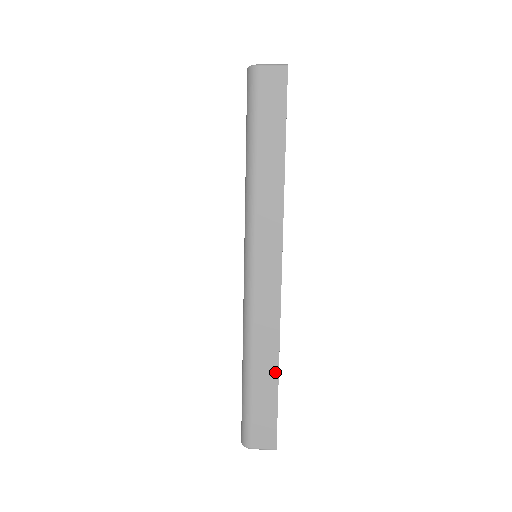
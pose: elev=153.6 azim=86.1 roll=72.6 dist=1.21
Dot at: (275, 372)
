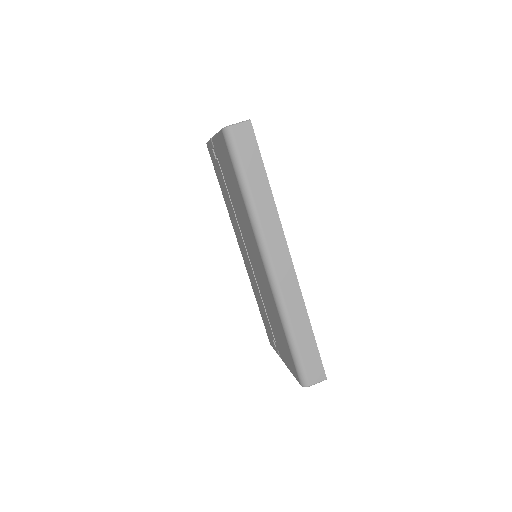
Dot at: (309, 327)
